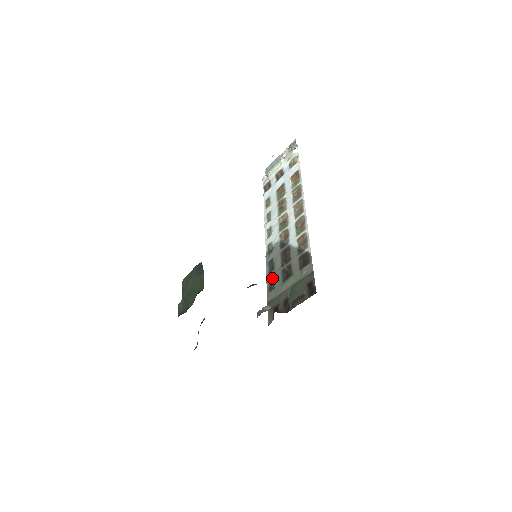
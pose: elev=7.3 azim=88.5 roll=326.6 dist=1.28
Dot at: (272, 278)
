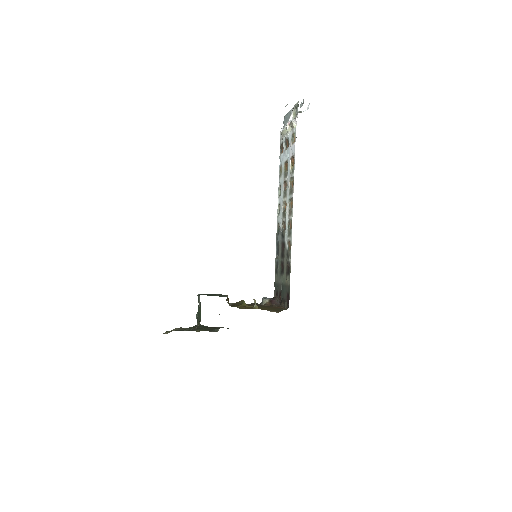
Dot at: (277, 262)
